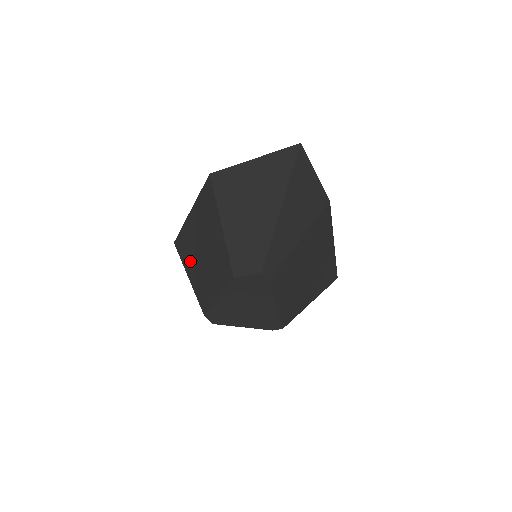
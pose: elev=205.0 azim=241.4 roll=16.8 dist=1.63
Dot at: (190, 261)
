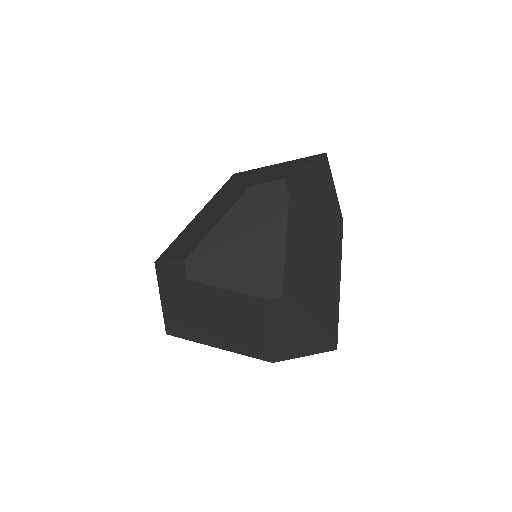
Dot at: (178, 246)
